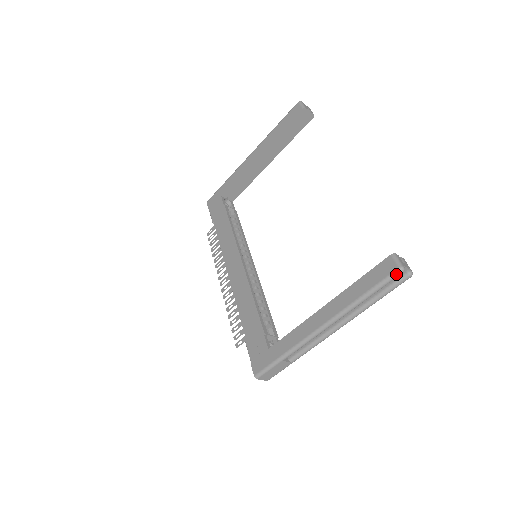
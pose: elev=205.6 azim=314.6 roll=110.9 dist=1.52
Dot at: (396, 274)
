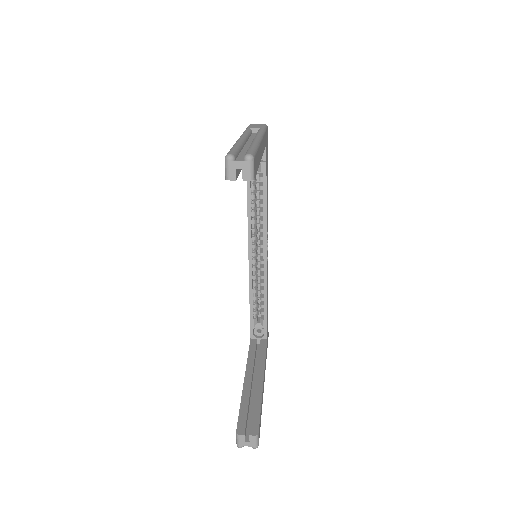
Dot at: occluded
